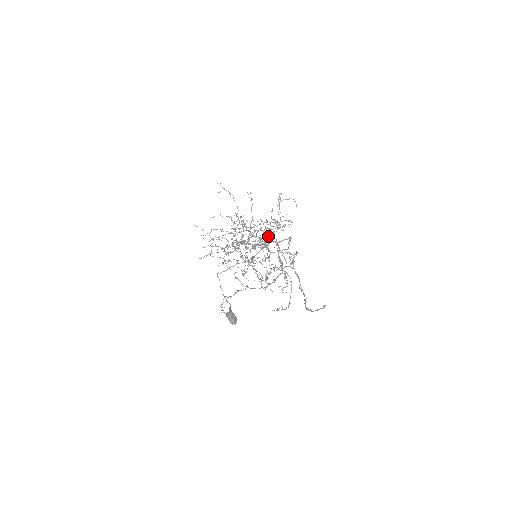
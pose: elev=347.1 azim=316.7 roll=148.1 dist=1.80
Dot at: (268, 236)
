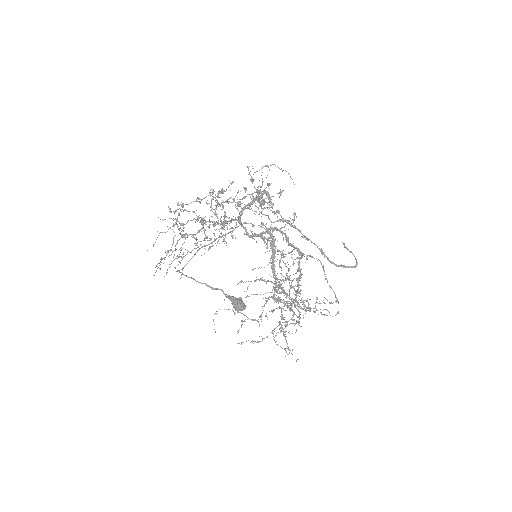
Dot at: occluded
